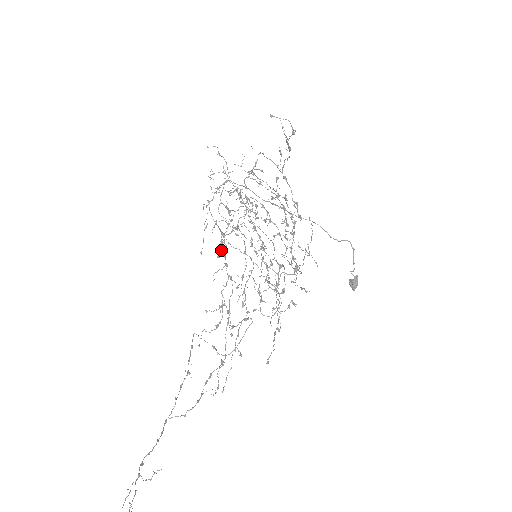
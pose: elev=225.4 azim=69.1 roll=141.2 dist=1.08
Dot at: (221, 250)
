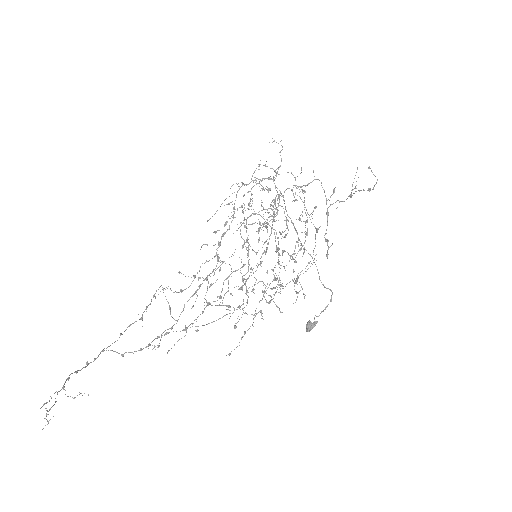
Dot at: occluded
